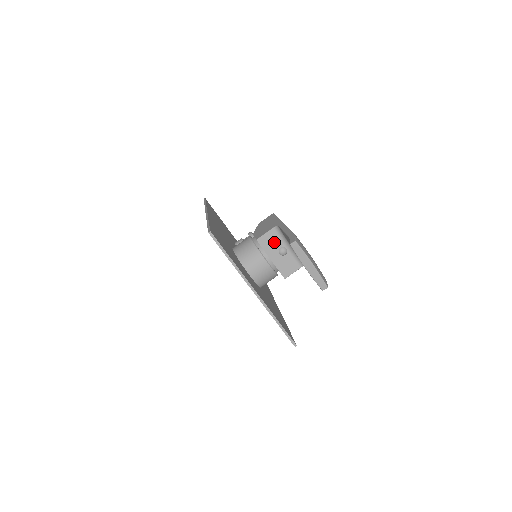
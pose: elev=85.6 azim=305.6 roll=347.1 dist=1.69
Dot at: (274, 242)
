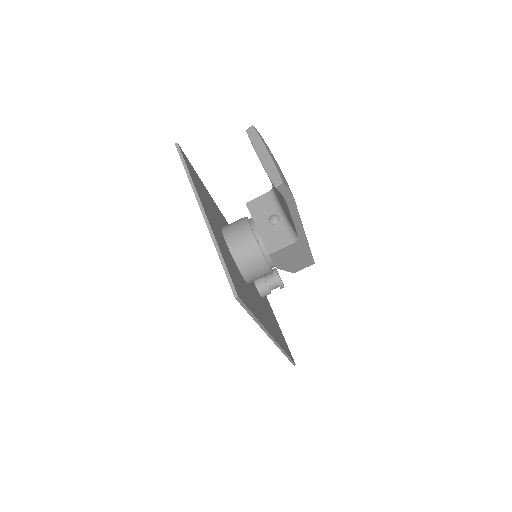
Dot at: (266, 208)
